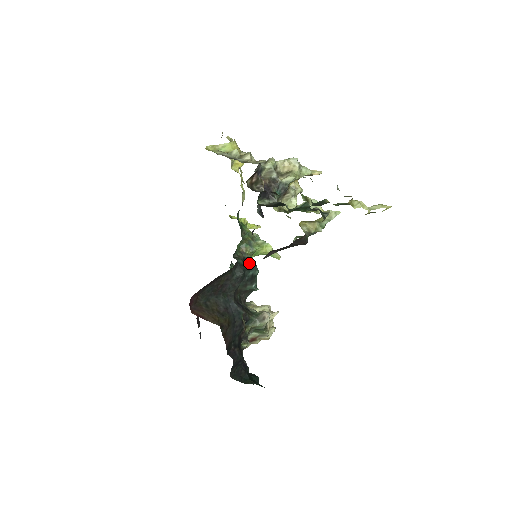
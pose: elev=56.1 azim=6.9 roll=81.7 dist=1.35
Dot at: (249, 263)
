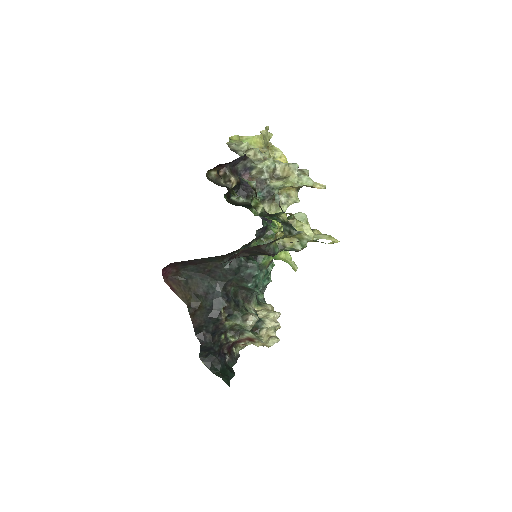
Dot at: (251, 261)
